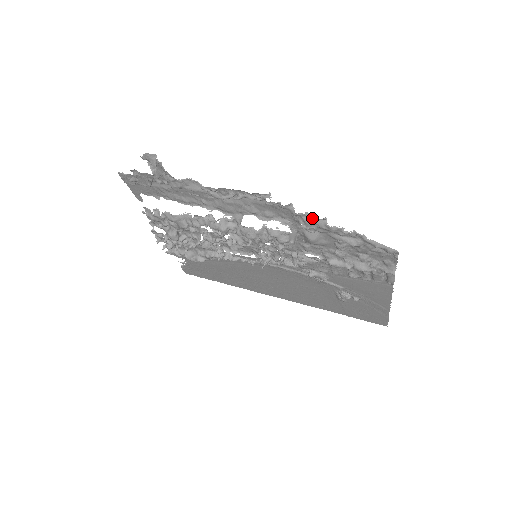
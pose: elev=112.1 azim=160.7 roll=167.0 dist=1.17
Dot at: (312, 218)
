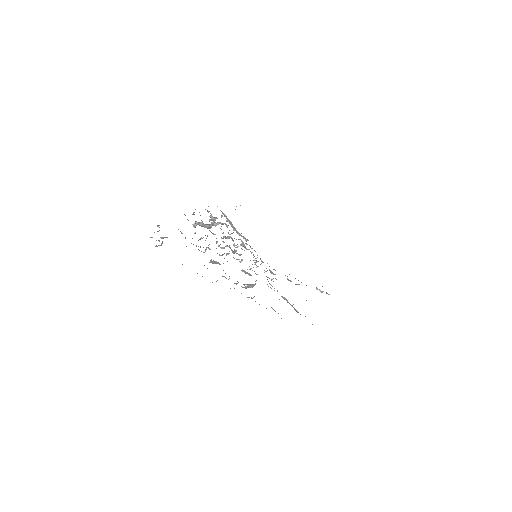
Dot at: occluded
